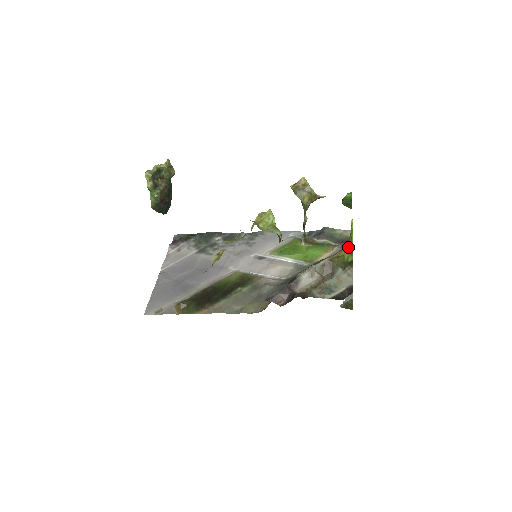
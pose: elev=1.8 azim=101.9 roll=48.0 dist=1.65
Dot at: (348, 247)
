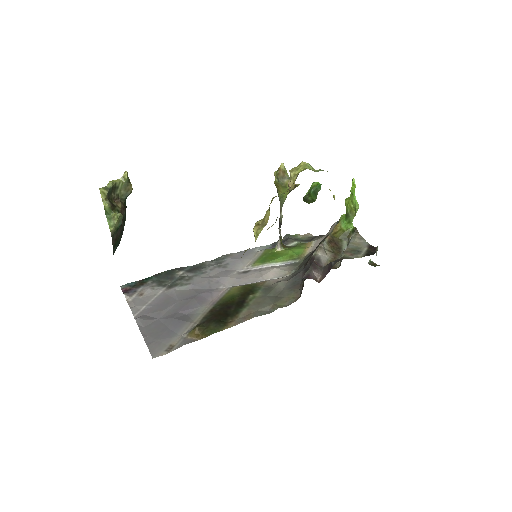
Dot at: (341, 221)
